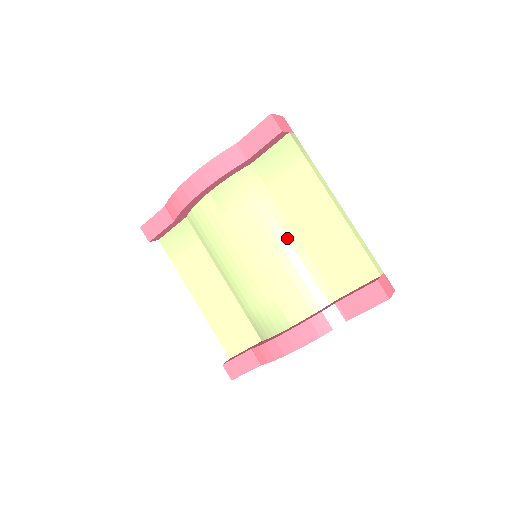
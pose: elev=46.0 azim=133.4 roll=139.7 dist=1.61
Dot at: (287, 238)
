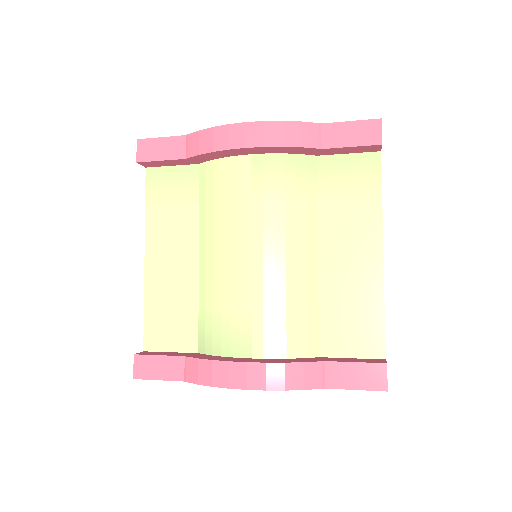
Dot at: (307, 258)
